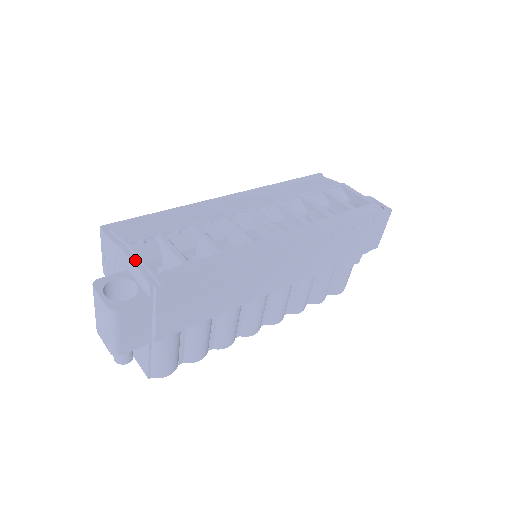
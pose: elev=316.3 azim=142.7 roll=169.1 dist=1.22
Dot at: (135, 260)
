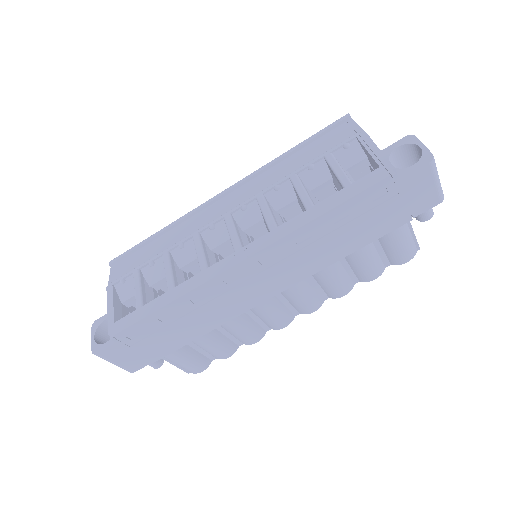
Dot at: (109, 306)
